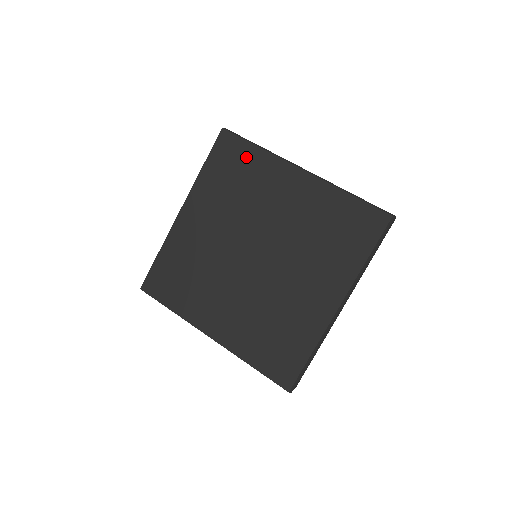
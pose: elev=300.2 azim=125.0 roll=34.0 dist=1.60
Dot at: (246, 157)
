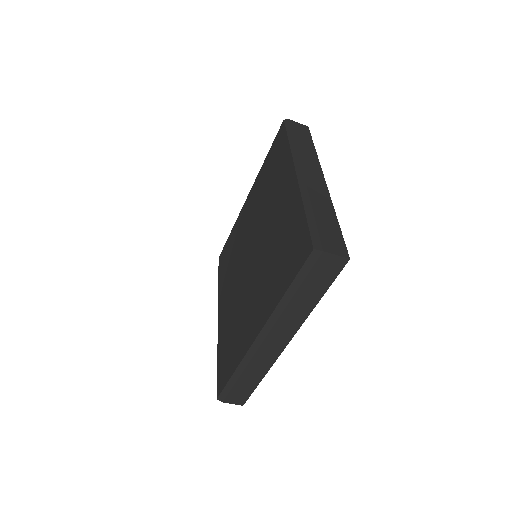
Dot at: (281, 152)
